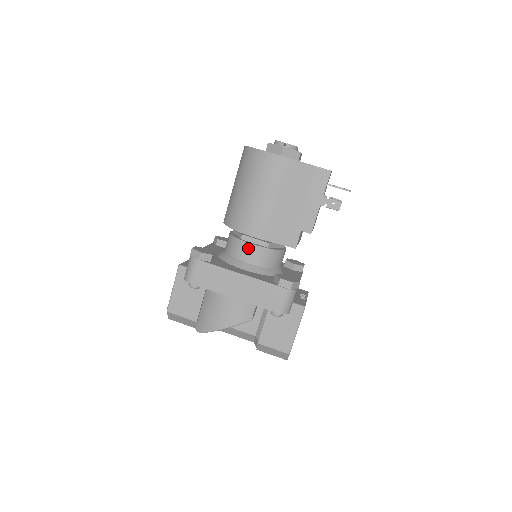
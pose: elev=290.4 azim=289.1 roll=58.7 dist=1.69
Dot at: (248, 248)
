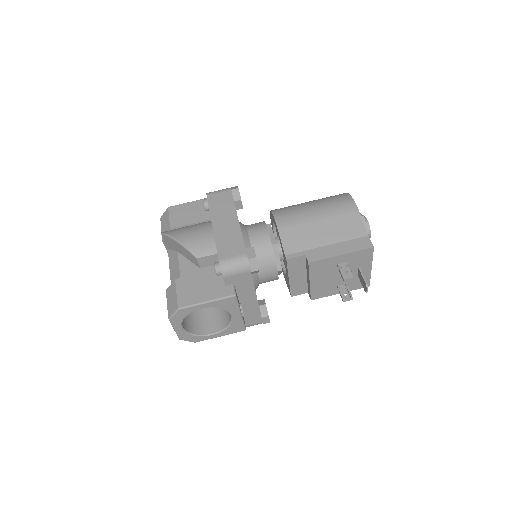
Dot at: (262, 229)
